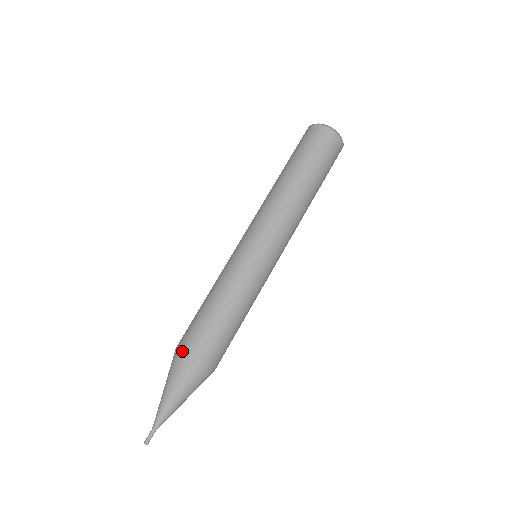
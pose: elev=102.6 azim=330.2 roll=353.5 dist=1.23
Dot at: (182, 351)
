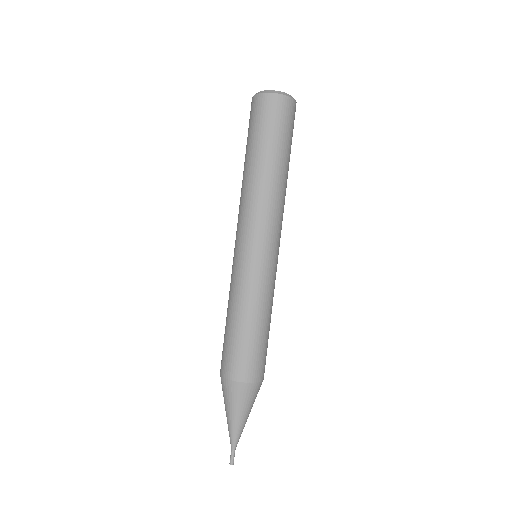
Dot at: (220, 372)
